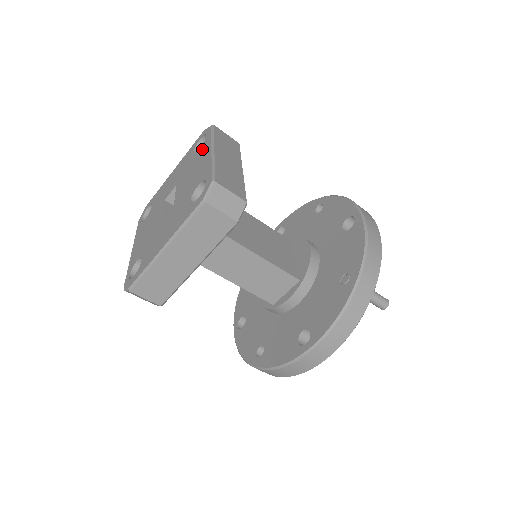
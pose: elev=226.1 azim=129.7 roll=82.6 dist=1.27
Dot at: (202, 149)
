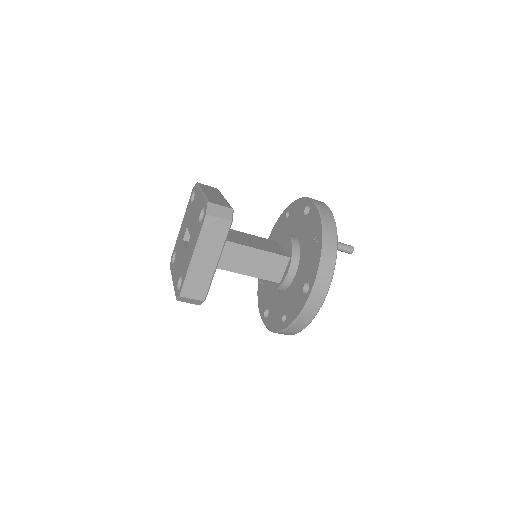
Dot at: (195, 197)
